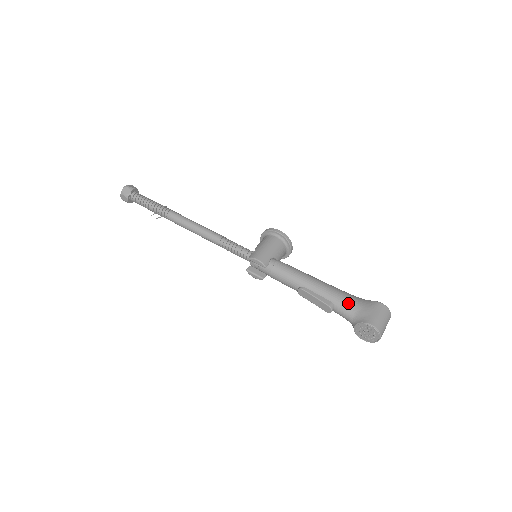
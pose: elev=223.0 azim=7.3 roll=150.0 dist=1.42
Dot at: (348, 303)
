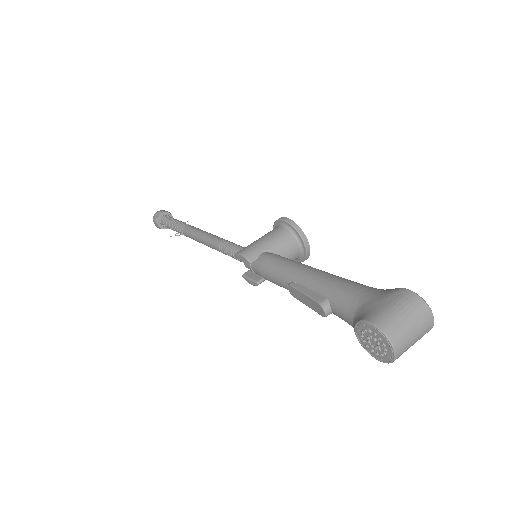
Dot at: (348, 295)
